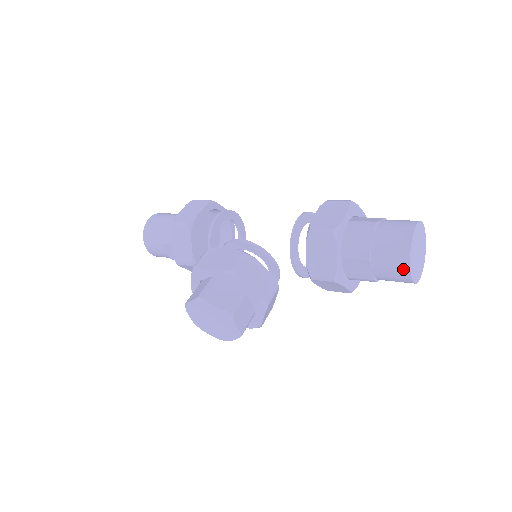
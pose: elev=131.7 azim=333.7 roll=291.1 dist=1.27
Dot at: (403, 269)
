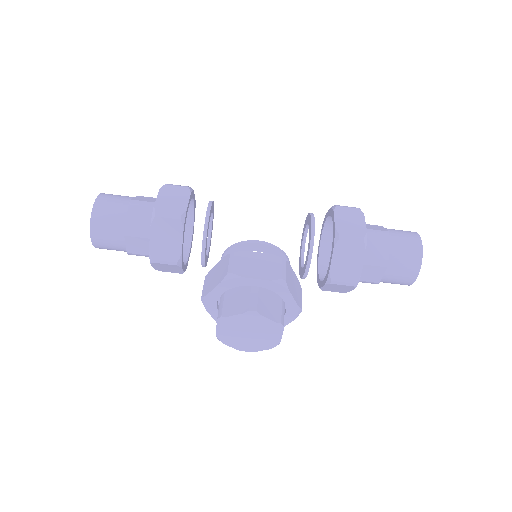
Dot at: (412, 275)
